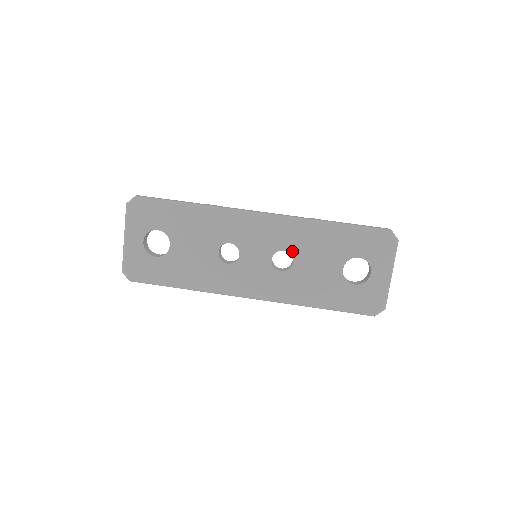
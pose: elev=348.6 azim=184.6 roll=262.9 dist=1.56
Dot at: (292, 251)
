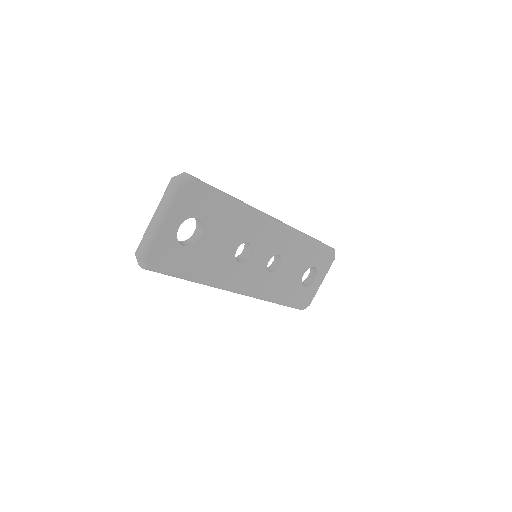
Dot at: (283, 257)
